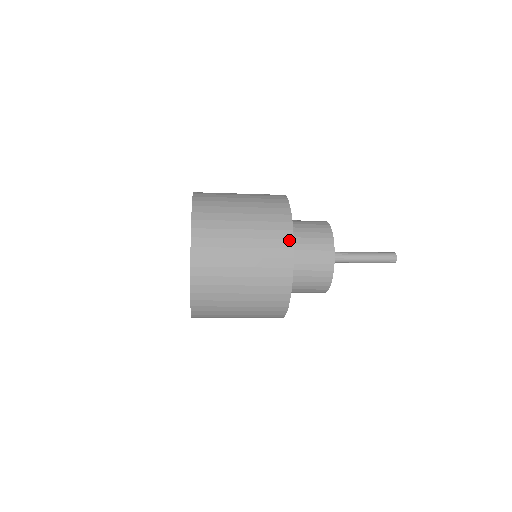
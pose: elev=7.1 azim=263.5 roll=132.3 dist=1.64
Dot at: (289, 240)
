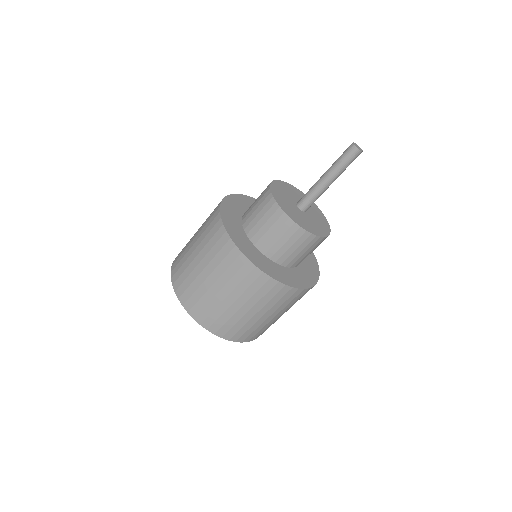
Dot at: (217, 215)
